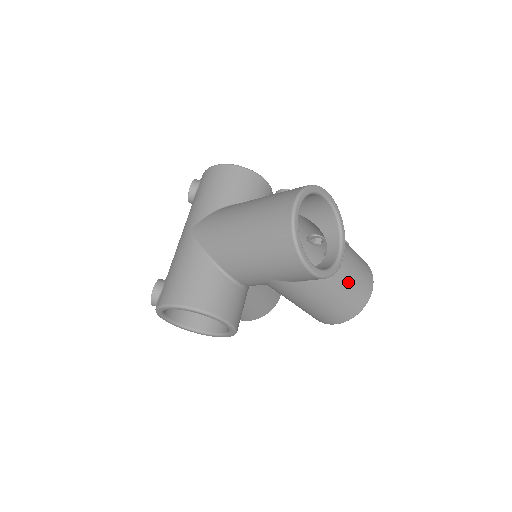
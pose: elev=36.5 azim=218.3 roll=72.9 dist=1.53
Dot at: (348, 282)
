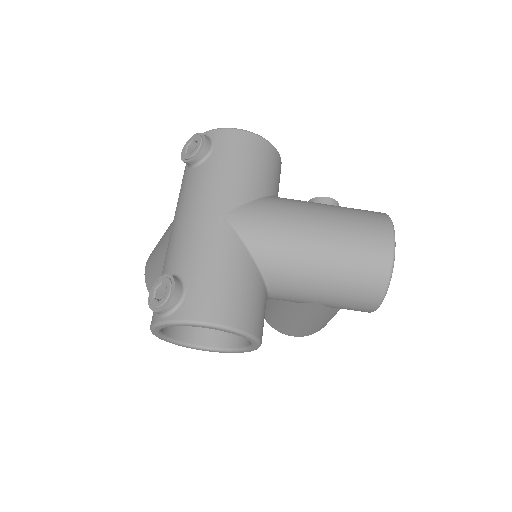
Dot at: occluded
